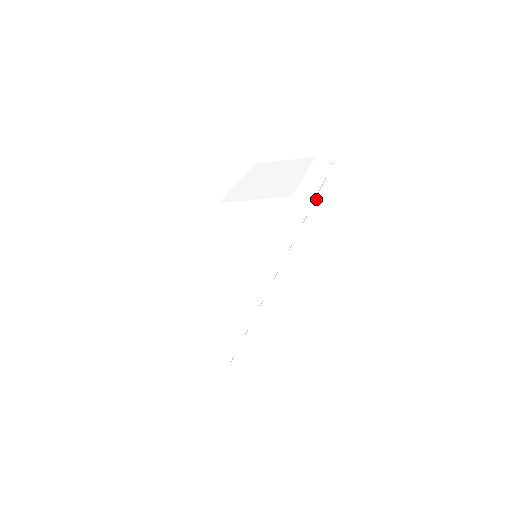
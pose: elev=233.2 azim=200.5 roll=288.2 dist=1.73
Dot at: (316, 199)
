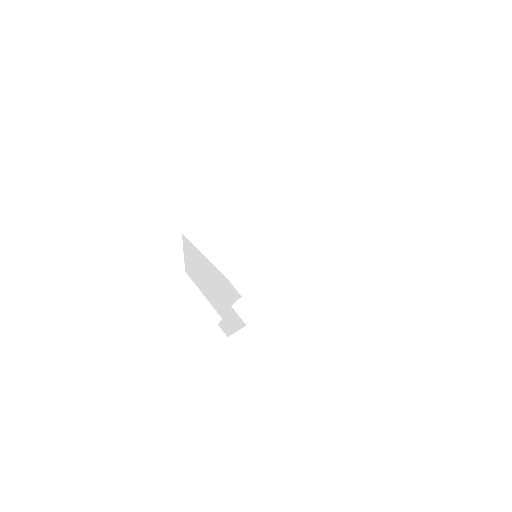
Dot at: (246, 294)
